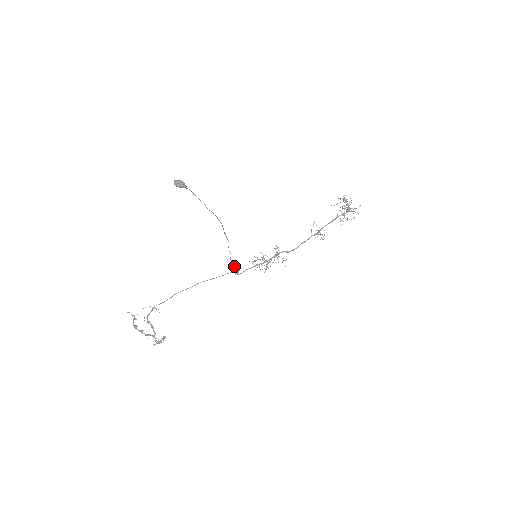
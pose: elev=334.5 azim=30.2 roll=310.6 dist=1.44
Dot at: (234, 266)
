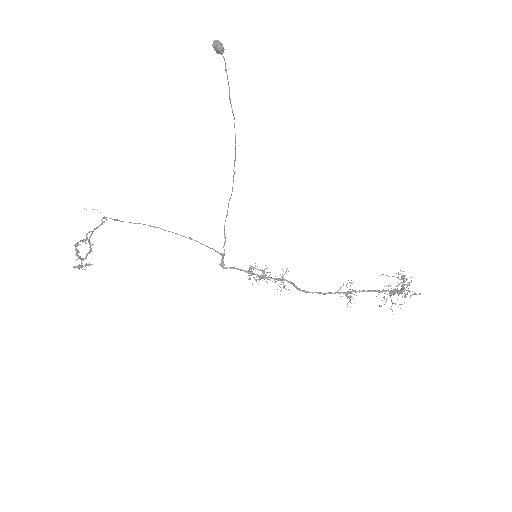
Dot at: (224, 250)
